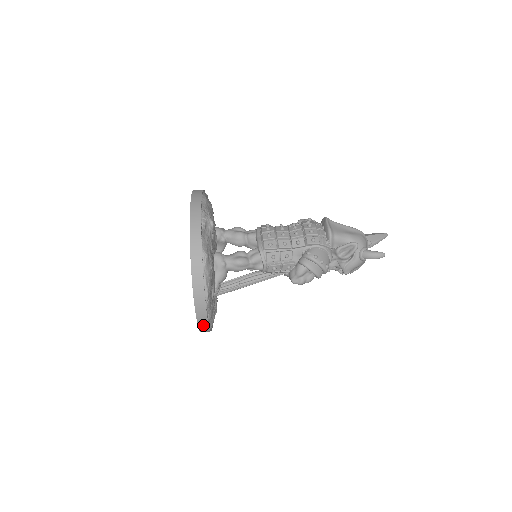
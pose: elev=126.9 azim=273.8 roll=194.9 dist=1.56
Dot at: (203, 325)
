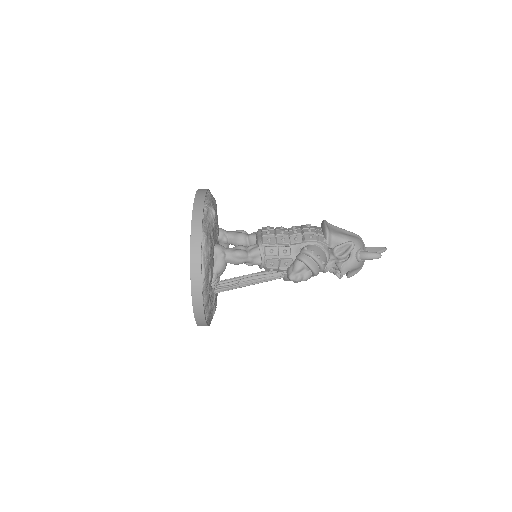
Dot at: (198, 311)
